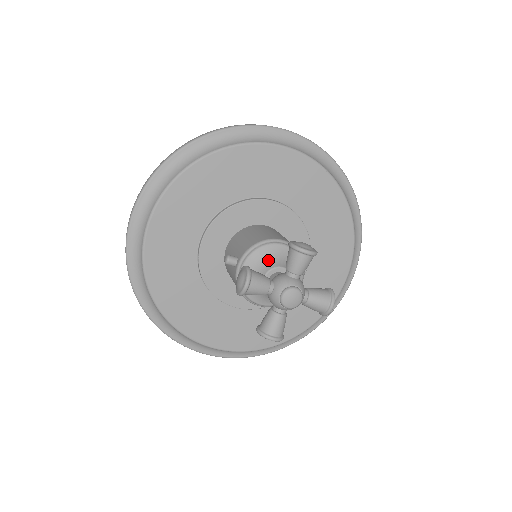
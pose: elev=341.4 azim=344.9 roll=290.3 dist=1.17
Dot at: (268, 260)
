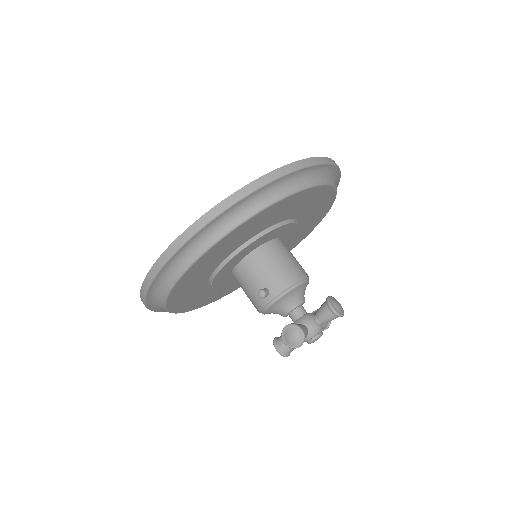
Dot at: (296, 298)
